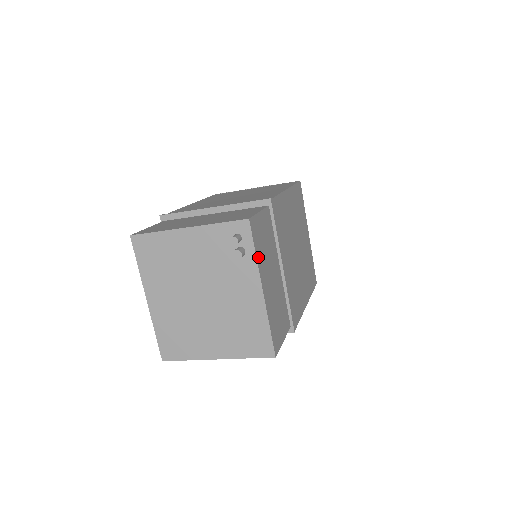
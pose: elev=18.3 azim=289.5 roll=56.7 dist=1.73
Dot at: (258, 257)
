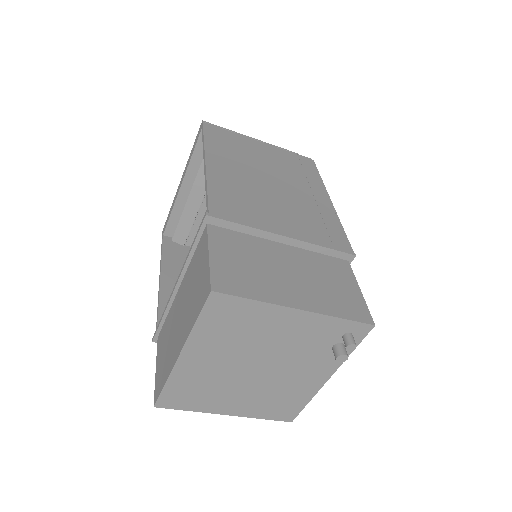
Dot at: occluded
